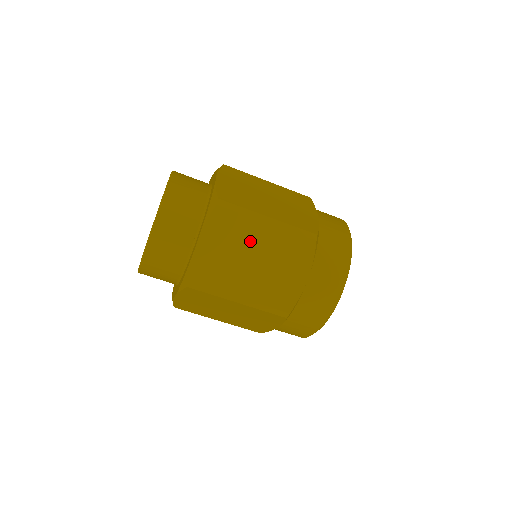
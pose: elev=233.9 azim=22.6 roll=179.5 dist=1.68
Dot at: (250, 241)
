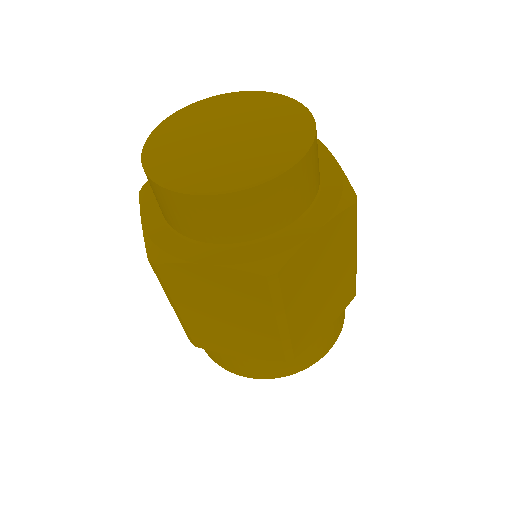
Dot at: (337, 263)
